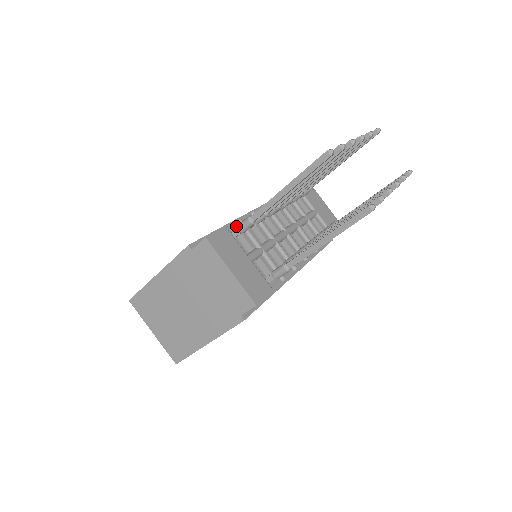
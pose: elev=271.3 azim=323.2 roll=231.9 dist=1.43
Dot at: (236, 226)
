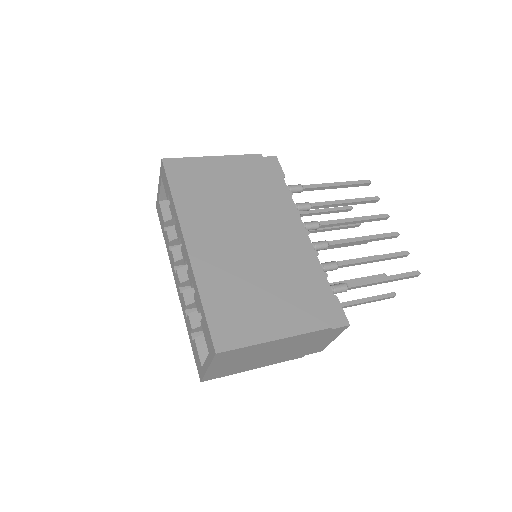
Dot at: (327, 284)
